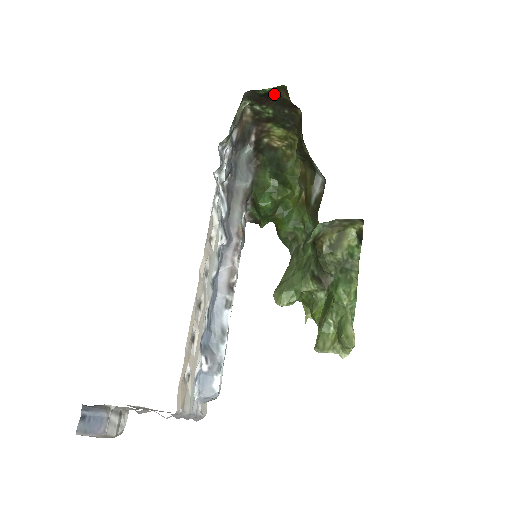
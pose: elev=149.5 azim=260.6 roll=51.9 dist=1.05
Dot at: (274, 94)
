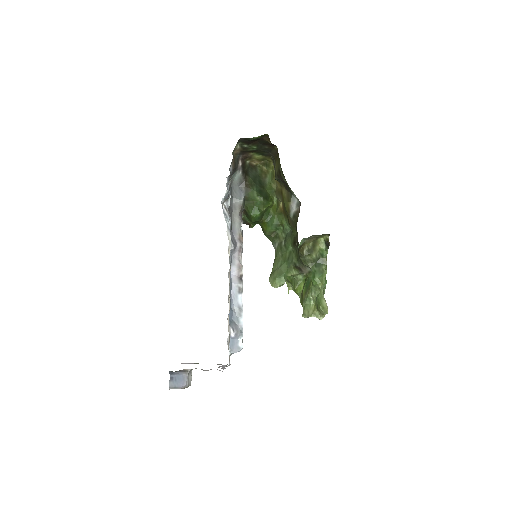
Dot at: (259, 139)
